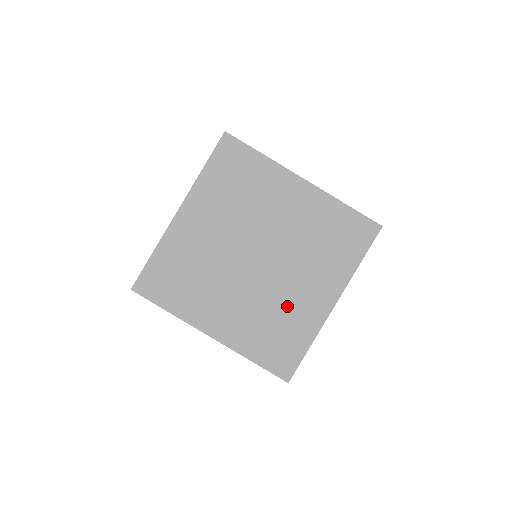
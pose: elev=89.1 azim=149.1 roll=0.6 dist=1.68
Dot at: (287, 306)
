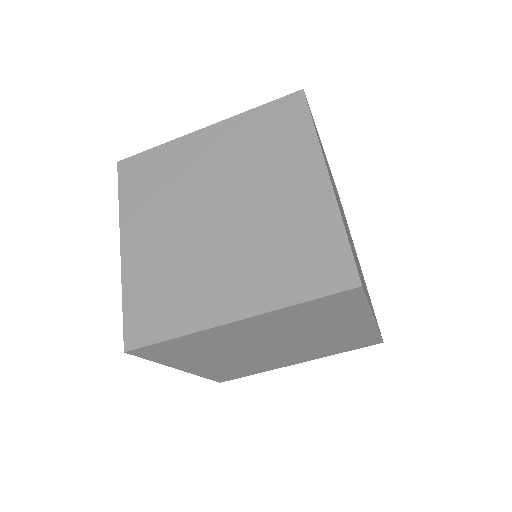
Dot at: (264, 363)
